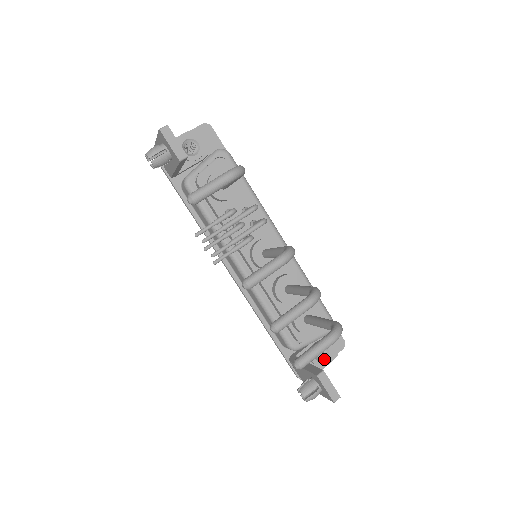
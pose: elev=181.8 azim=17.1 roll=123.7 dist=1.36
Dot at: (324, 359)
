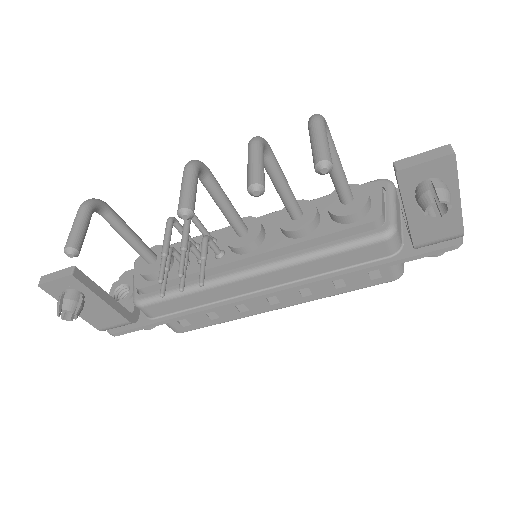
Dot at: occluded
